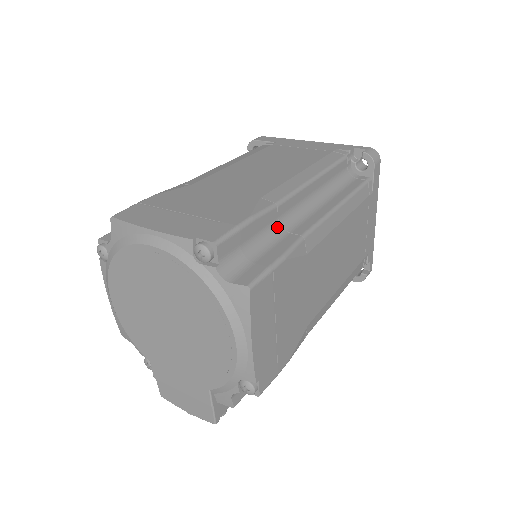
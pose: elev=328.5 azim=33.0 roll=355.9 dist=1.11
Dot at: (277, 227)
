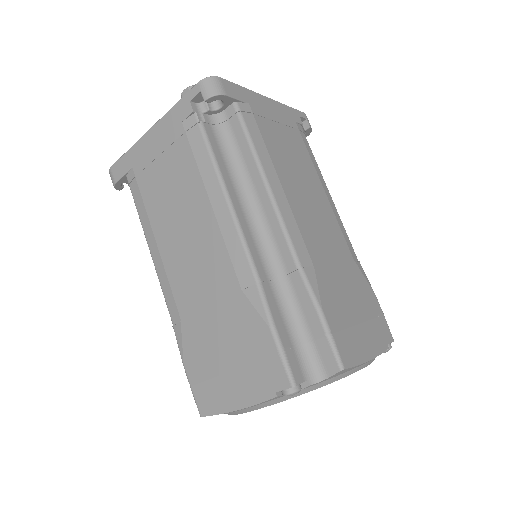
Dot at: (277, 285)
